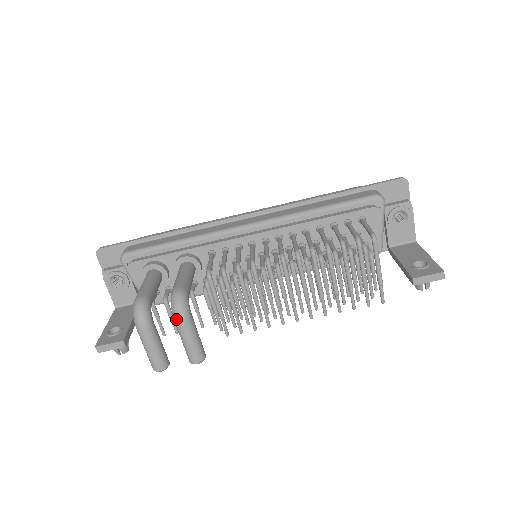
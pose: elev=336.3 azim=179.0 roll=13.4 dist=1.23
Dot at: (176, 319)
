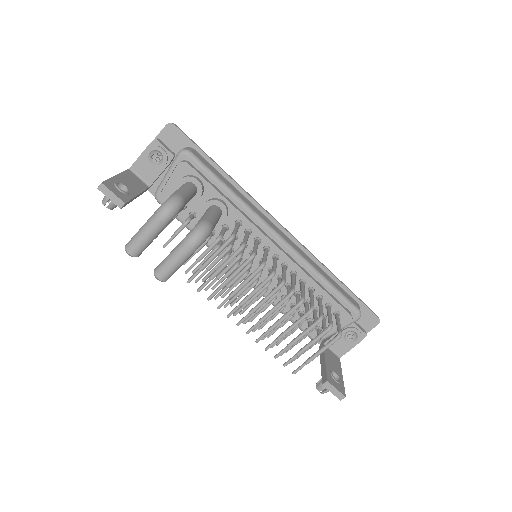
Dot at: (188, 240)
